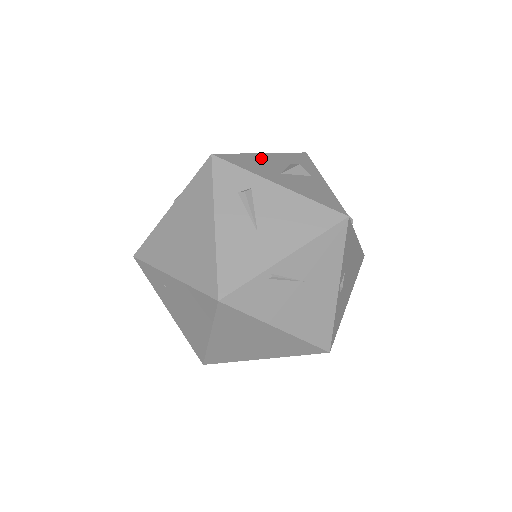
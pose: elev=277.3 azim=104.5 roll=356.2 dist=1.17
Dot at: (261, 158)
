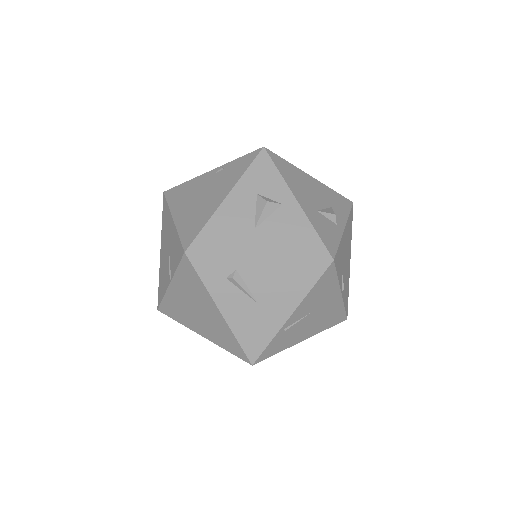
Dot at: (227, 212)
